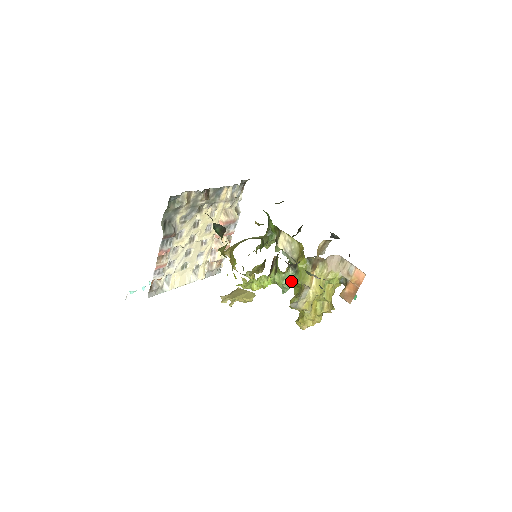
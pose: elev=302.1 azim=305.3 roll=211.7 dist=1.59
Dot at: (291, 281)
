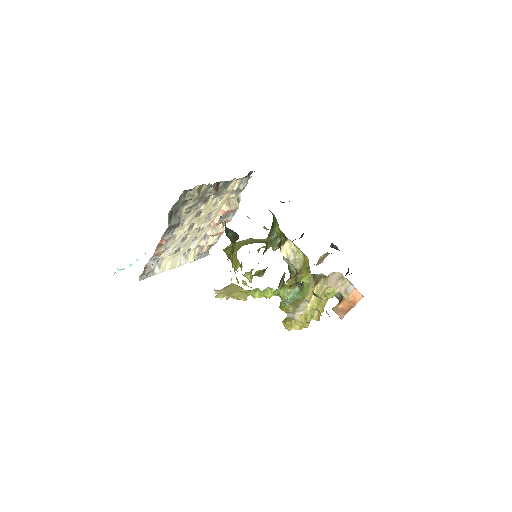
Dot at: (295, 297)
